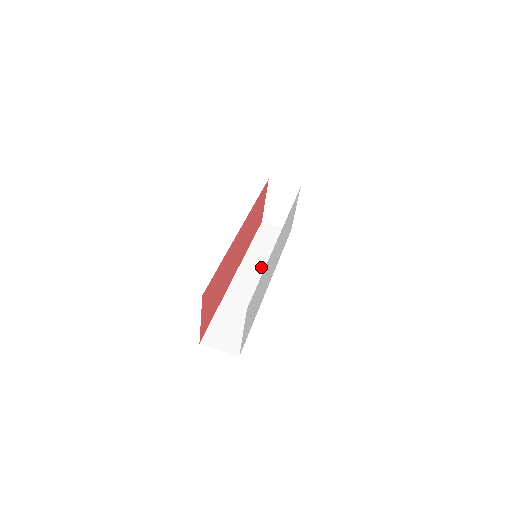
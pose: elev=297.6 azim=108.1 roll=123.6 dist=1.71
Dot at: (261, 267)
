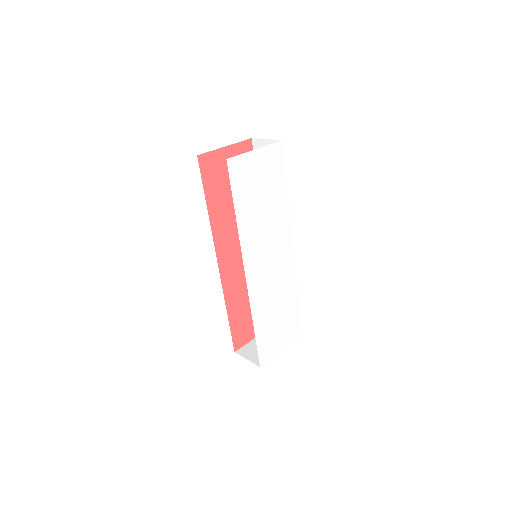
Dot at: occluded
